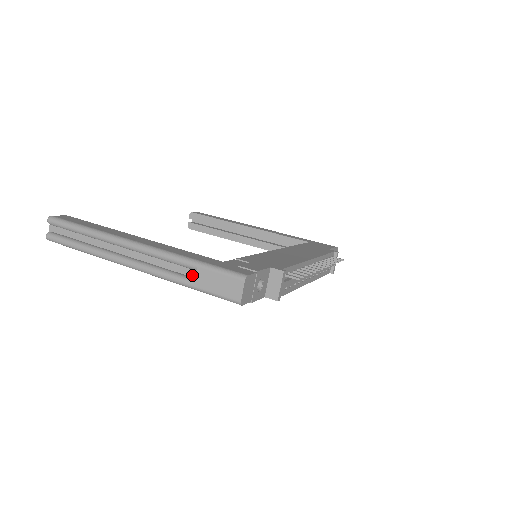
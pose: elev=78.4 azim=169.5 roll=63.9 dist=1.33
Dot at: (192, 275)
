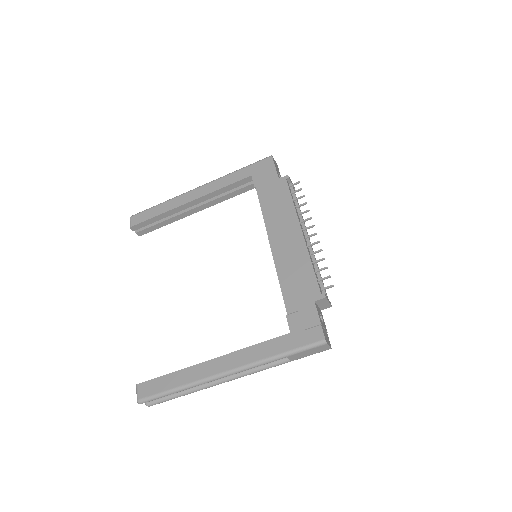
Dot at: occluded
